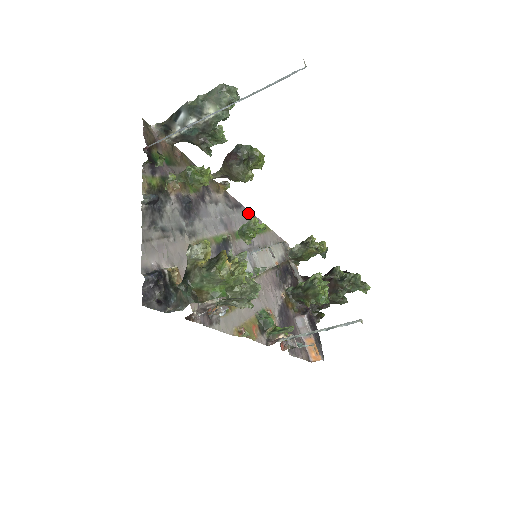
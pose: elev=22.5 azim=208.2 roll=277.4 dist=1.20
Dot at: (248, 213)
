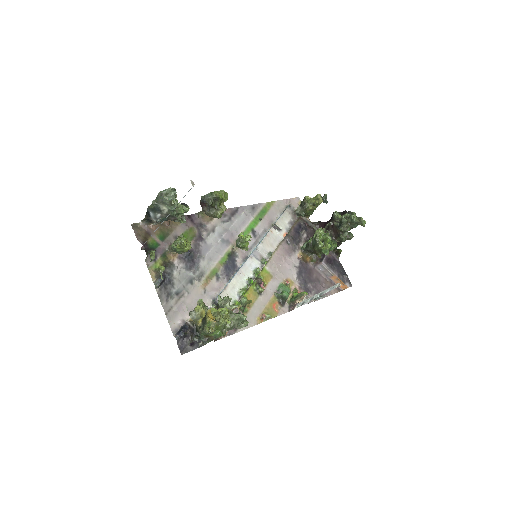
Dot at: (247, 208)
